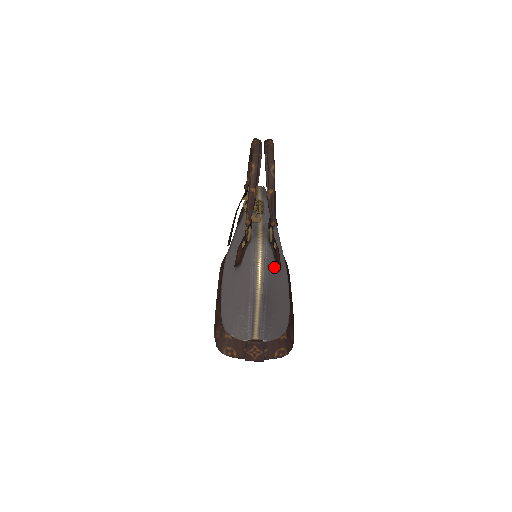
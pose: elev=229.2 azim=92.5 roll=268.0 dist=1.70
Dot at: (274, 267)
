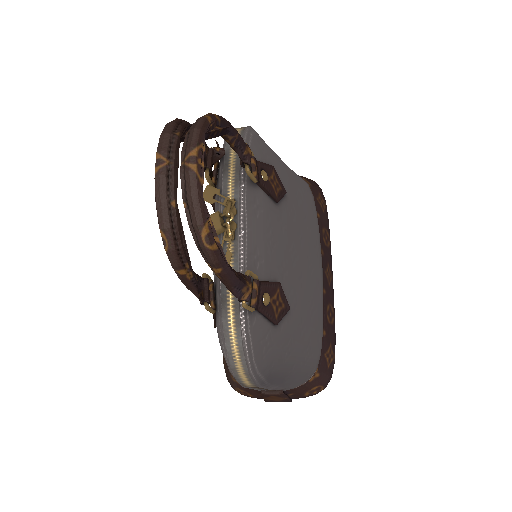
Dot at: (270, 336)
